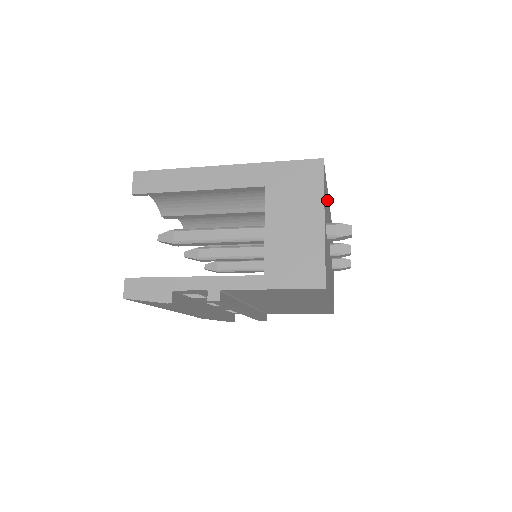
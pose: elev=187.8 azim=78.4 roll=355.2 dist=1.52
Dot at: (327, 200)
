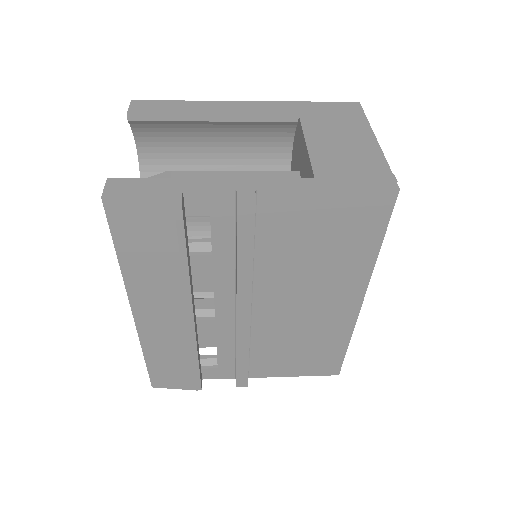
Dot at: occluded
